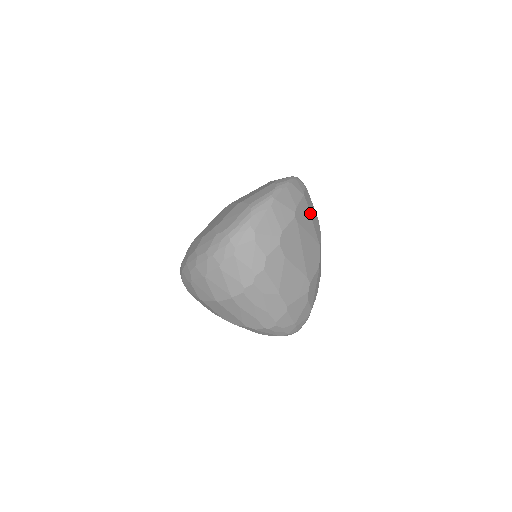
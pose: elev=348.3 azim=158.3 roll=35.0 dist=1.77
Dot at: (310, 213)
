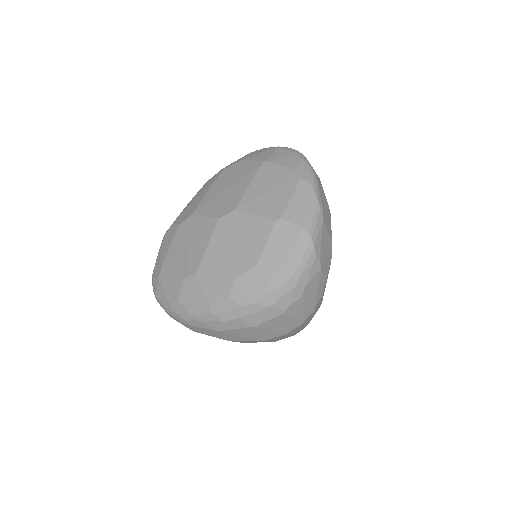
Dot at: occluded
